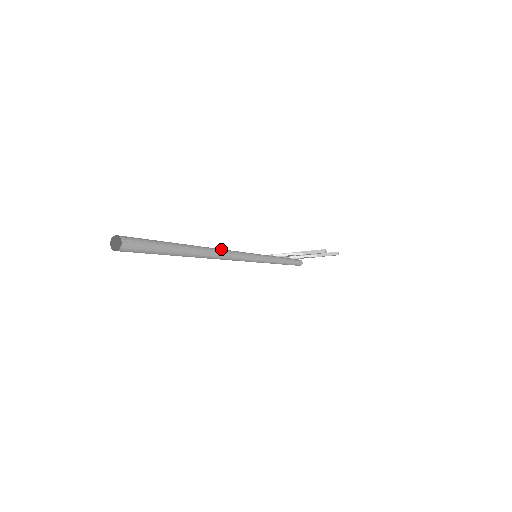
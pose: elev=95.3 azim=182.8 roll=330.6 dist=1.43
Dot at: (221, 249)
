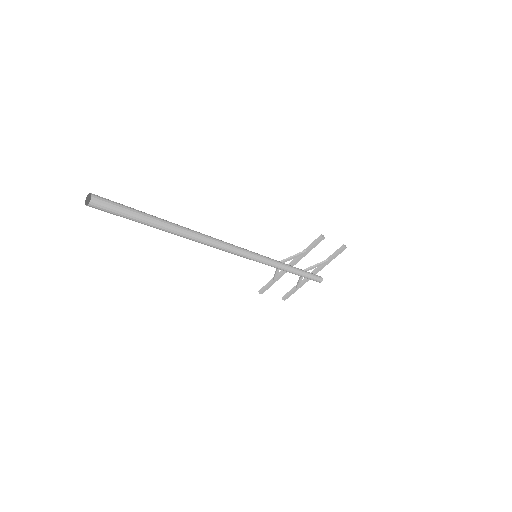
Dot at: (208, 236)
